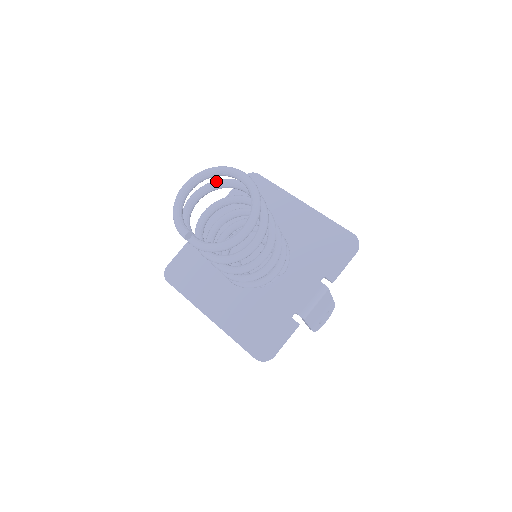
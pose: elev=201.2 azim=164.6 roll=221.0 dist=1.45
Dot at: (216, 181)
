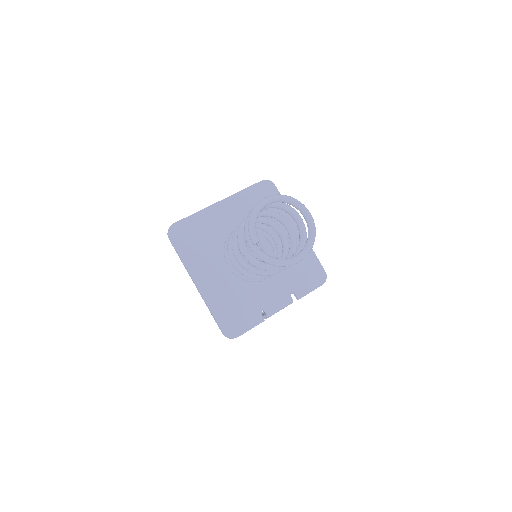
Dot at: (281, 203)
